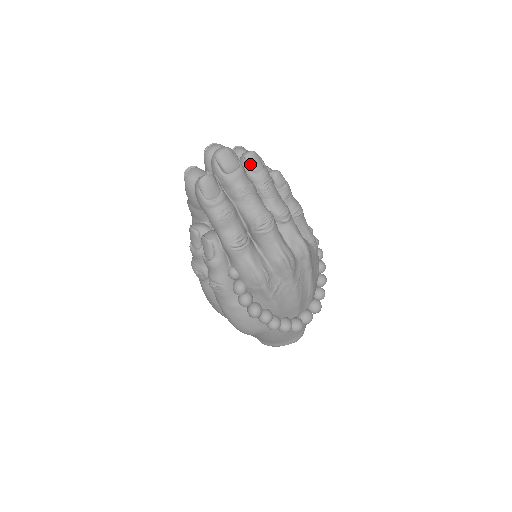
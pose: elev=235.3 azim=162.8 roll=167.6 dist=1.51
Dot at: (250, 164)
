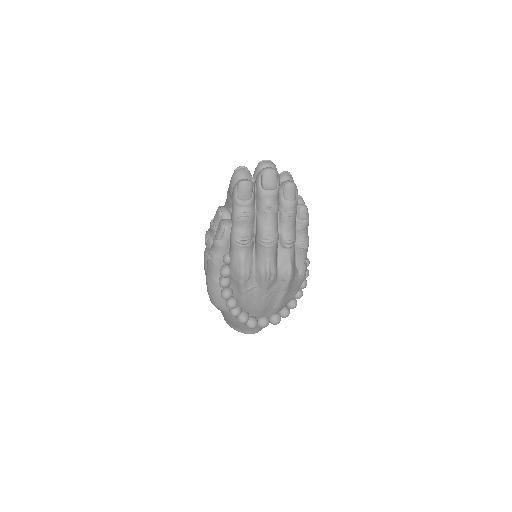
Dot at: (286, 191)
